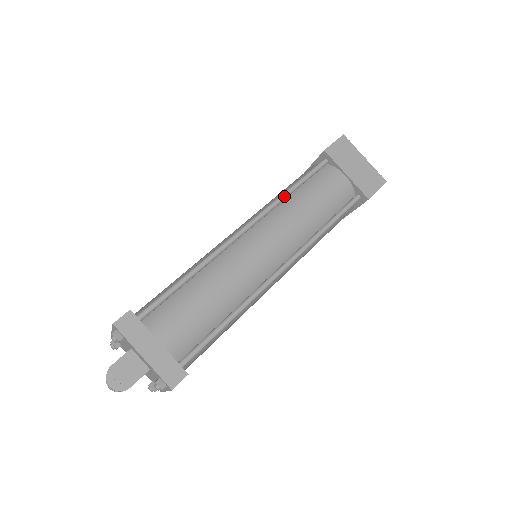
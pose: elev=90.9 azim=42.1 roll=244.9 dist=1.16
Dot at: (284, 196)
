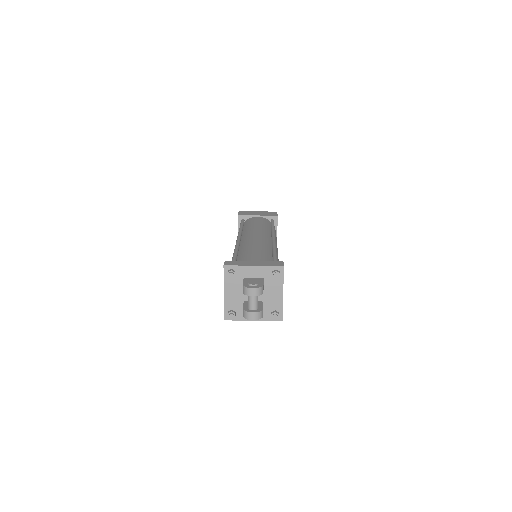
Dot at: (241, 229)
